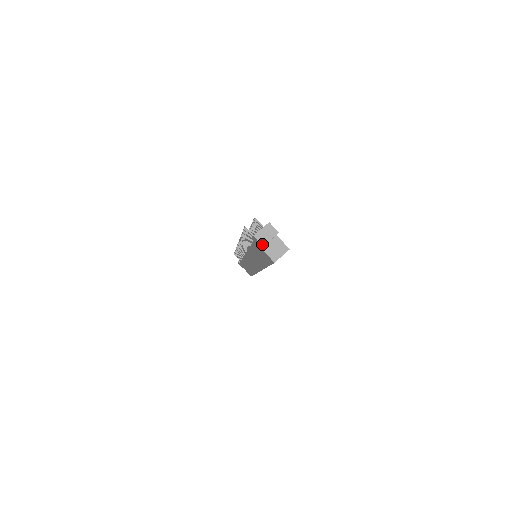
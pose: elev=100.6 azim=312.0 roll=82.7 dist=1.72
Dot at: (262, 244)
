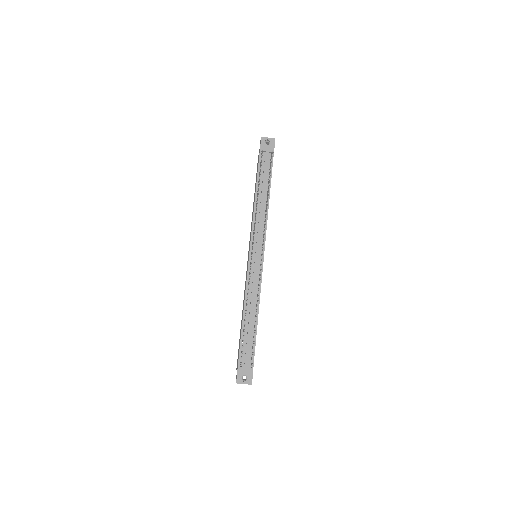
Dot at: occluded
